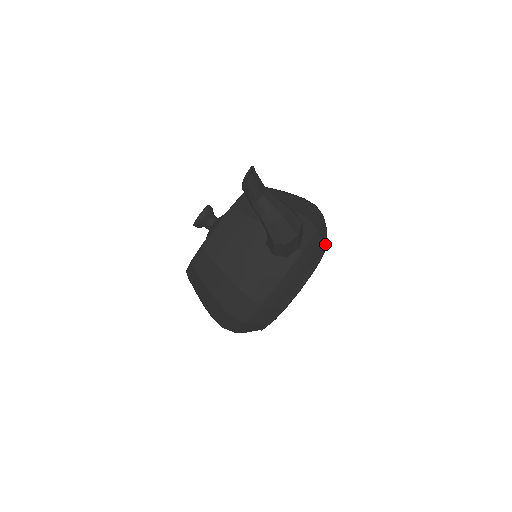
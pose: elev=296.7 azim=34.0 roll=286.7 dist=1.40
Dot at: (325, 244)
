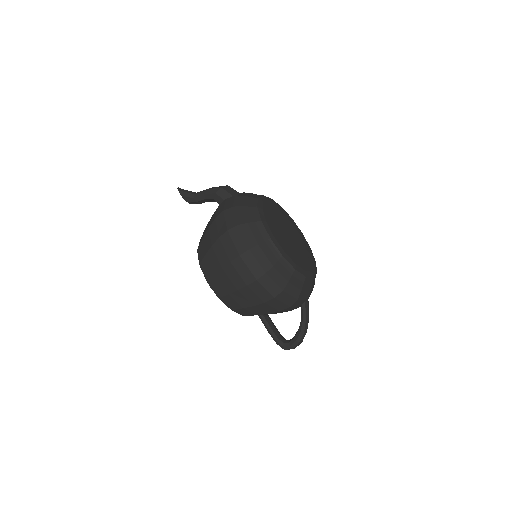
Dot at: occluded
